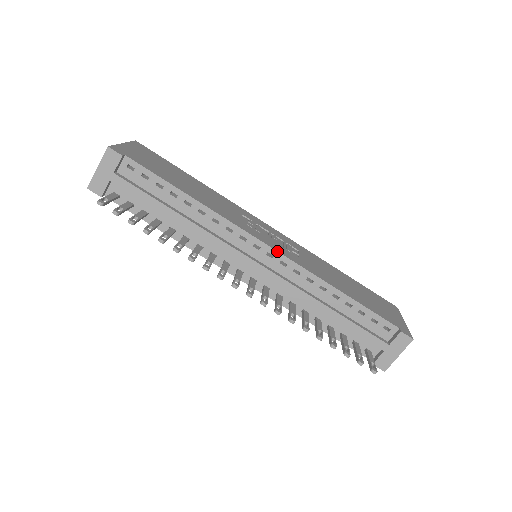
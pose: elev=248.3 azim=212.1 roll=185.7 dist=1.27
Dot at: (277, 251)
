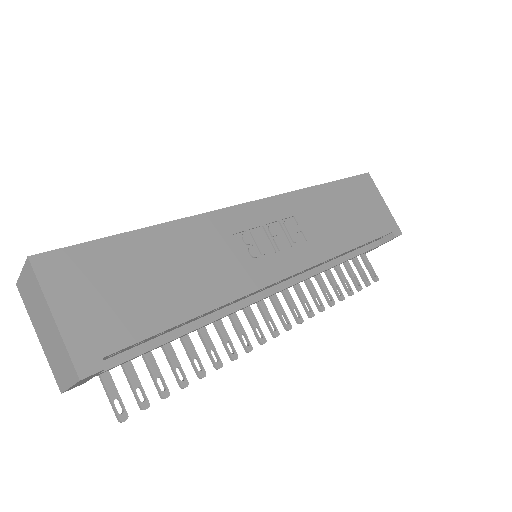
Dot at: occluded
